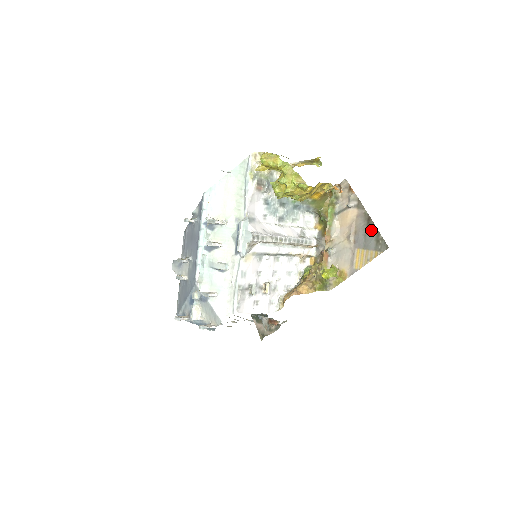
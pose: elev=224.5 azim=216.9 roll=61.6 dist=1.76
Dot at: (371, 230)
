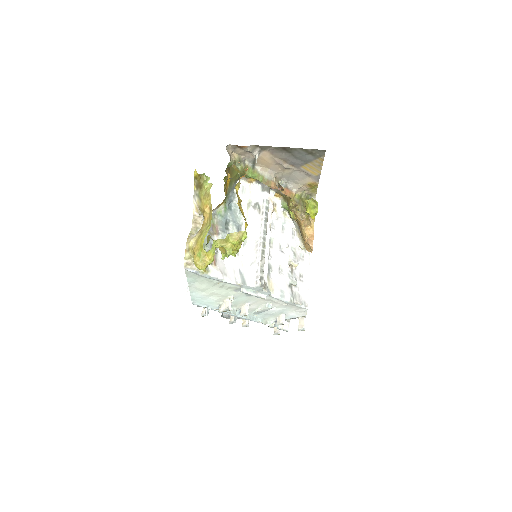
Dot at: (296, 152)
